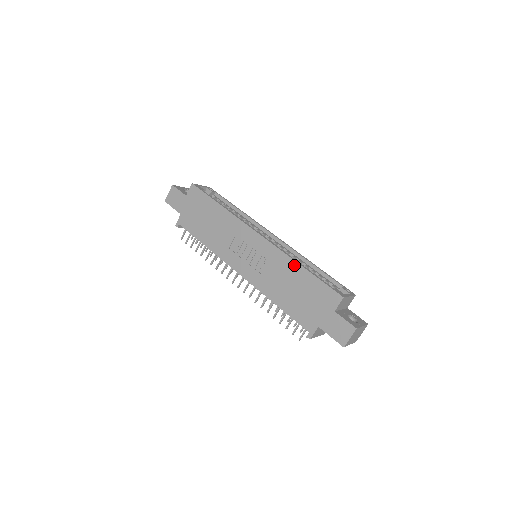
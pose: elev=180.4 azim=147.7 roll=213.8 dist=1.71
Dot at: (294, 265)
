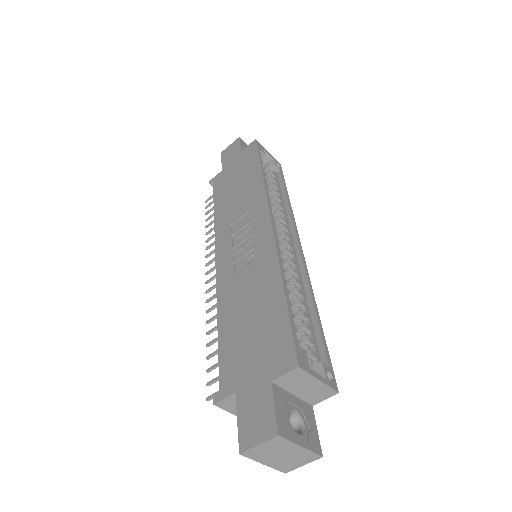
Dot at: (276, 279)
